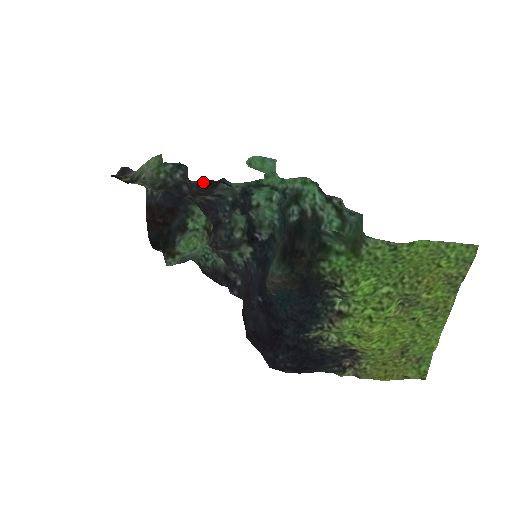
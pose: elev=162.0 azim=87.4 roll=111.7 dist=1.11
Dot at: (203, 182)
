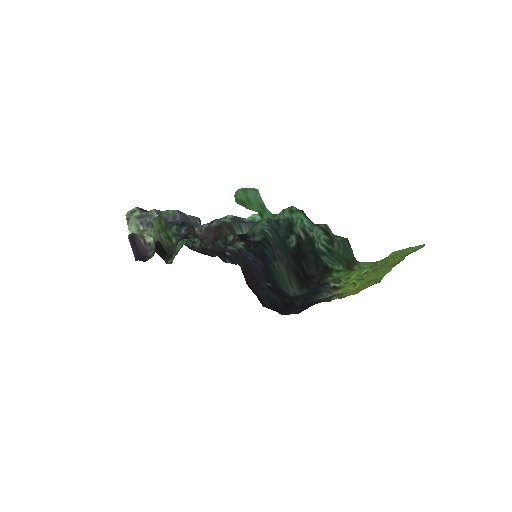
Dot at: occluded
